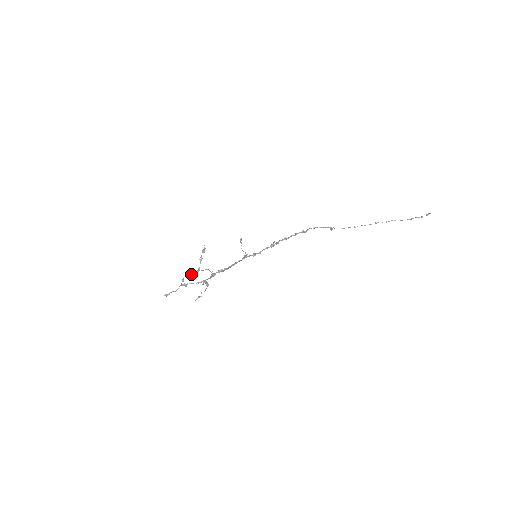
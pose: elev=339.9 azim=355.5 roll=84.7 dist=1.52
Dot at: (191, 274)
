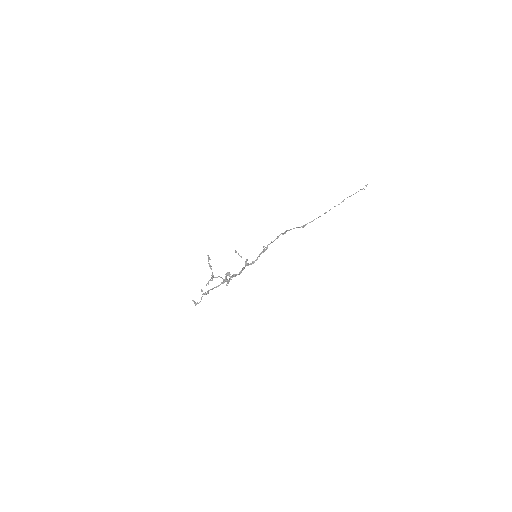
Dot at: (207, 283)
